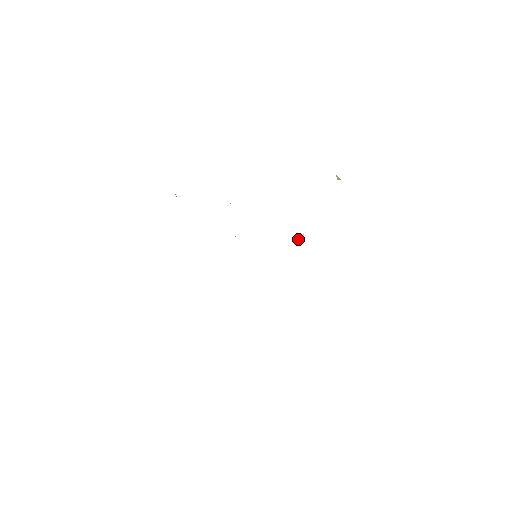
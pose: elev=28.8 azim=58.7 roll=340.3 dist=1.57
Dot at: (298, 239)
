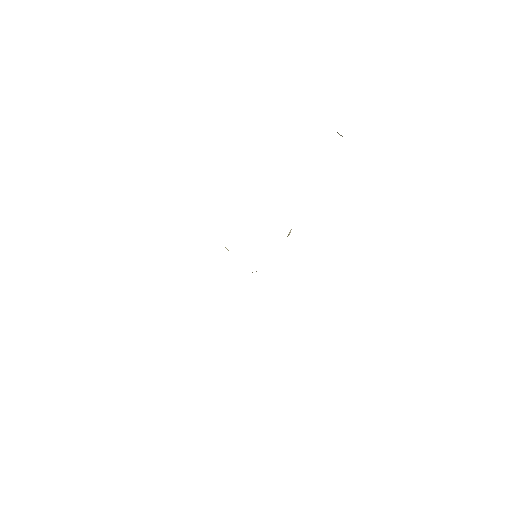
Dot at: (288, 235)
